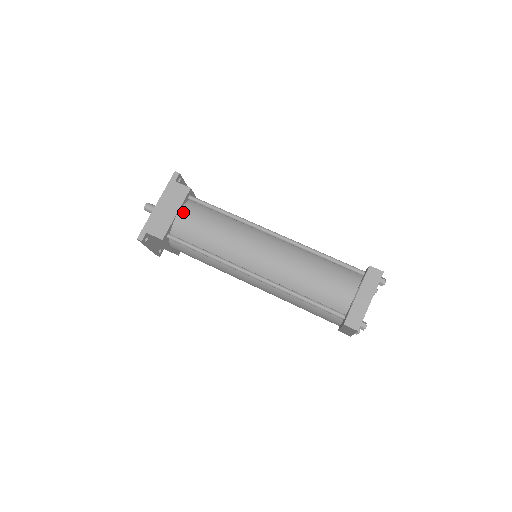
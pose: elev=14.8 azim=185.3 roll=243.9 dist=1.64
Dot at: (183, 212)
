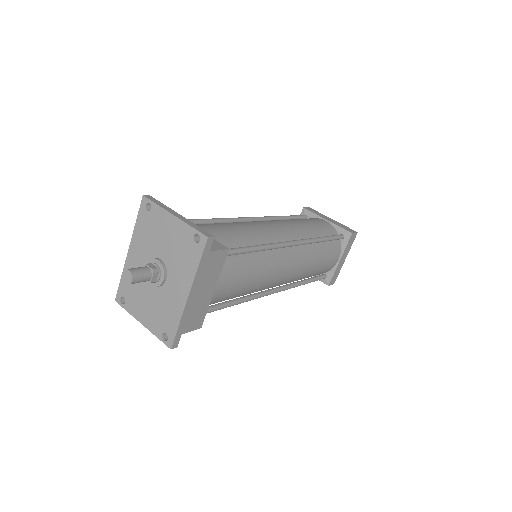
Dot at: (220, 282)
